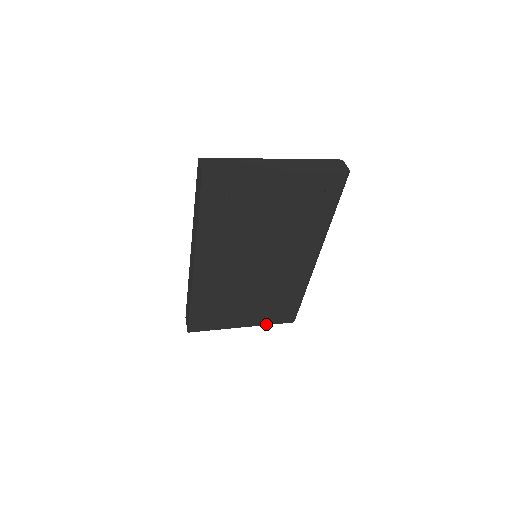
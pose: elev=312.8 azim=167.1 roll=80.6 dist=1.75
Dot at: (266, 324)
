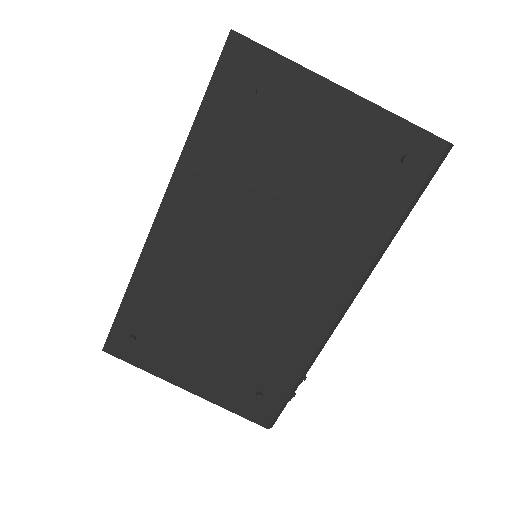
Dot at: (224, 406)
